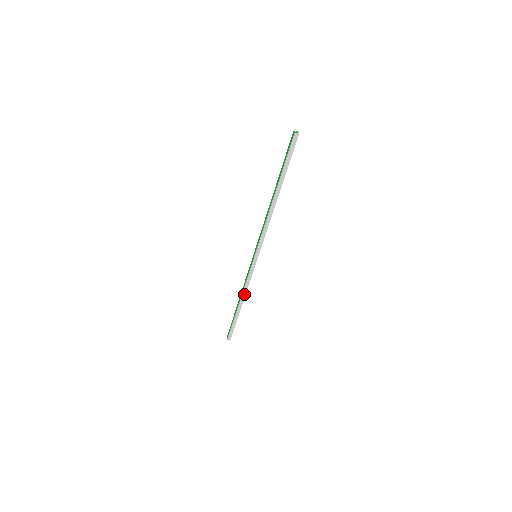
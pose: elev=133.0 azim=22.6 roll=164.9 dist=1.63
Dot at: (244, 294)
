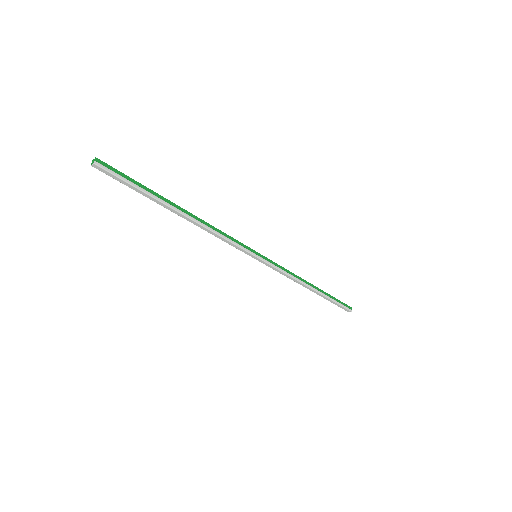
Dot at: (299, 282)
